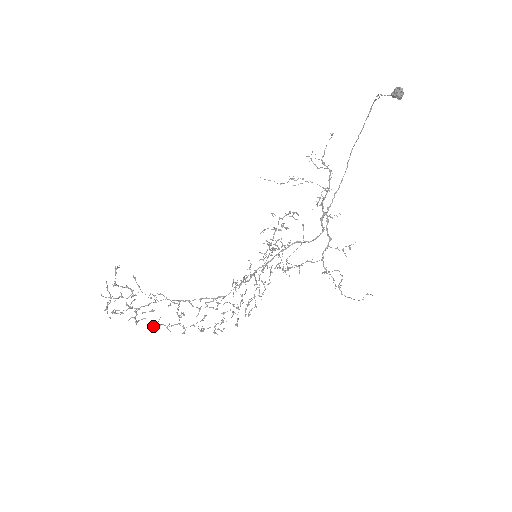
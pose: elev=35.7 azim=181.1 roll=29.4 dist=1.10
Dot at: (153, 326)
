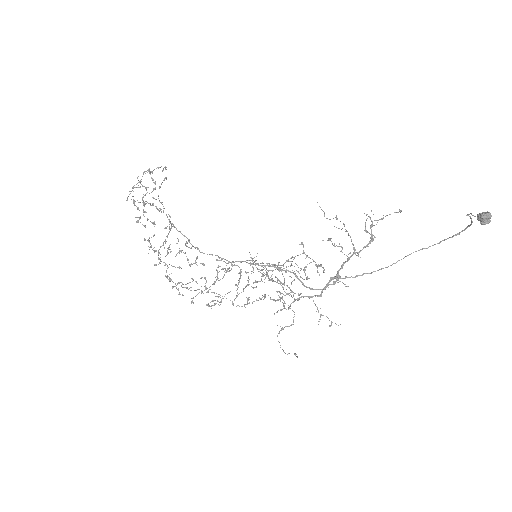
Dot at: (144, 238)
